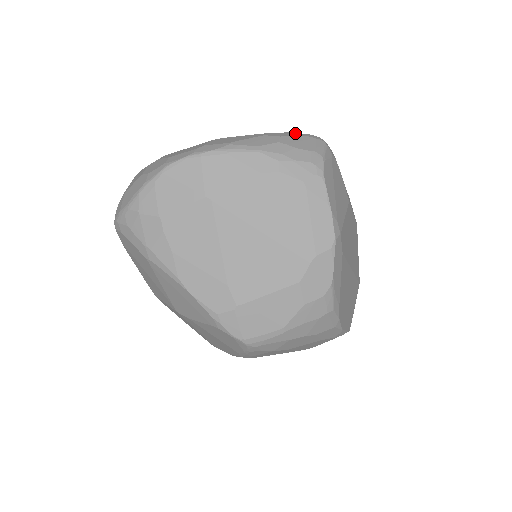
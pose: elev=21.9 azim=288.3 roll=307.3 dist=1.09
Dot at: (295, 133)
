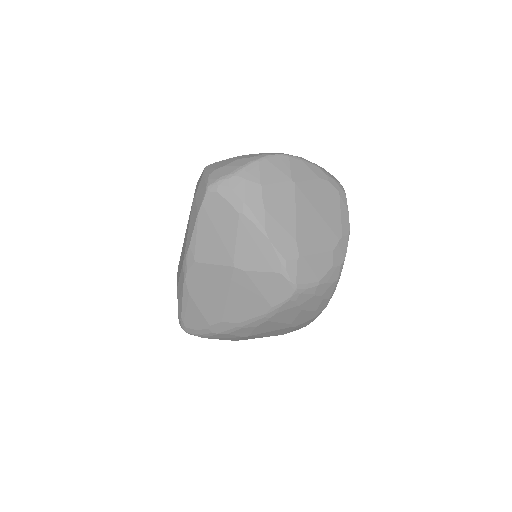
Dot at: occluded
